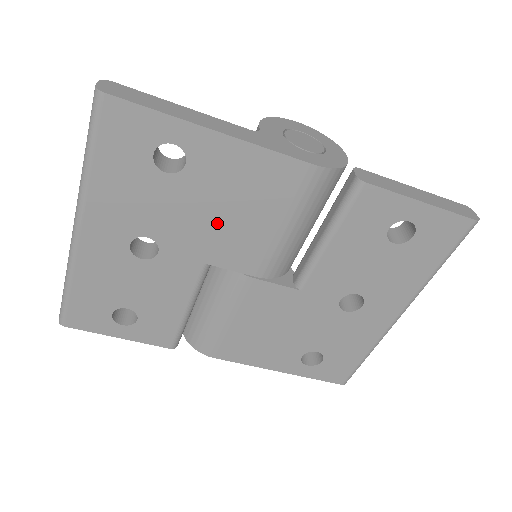
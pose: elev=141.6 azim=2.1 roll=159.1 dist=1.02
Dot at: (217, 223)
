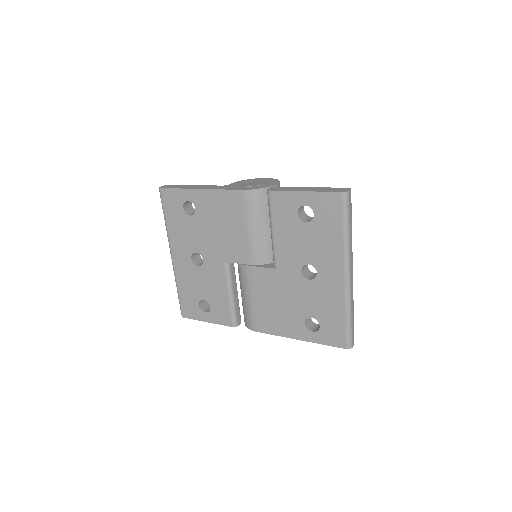
Dot at: (219, 236)
